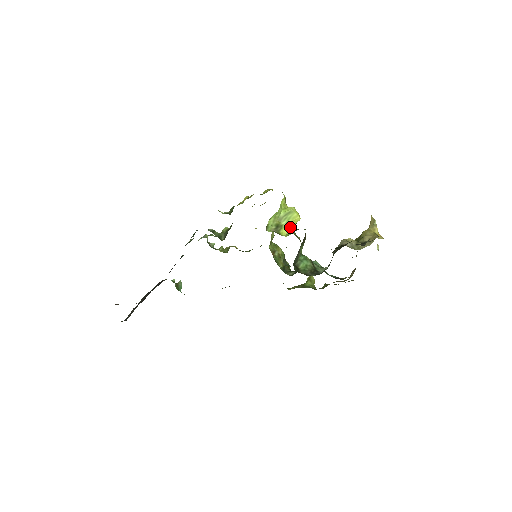
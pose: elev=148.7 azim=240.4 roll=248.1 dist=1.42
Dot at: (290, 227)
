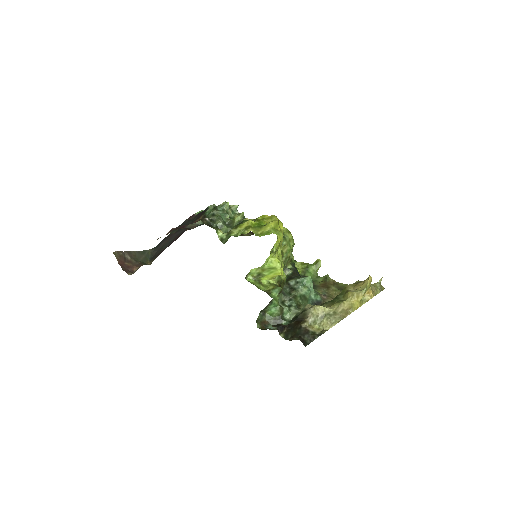
Dot at: (272, 277)
